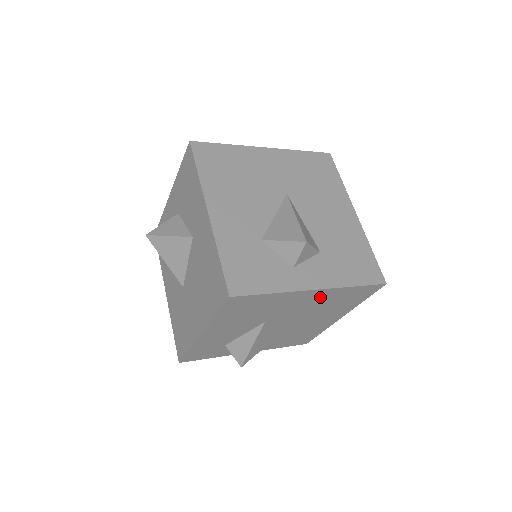
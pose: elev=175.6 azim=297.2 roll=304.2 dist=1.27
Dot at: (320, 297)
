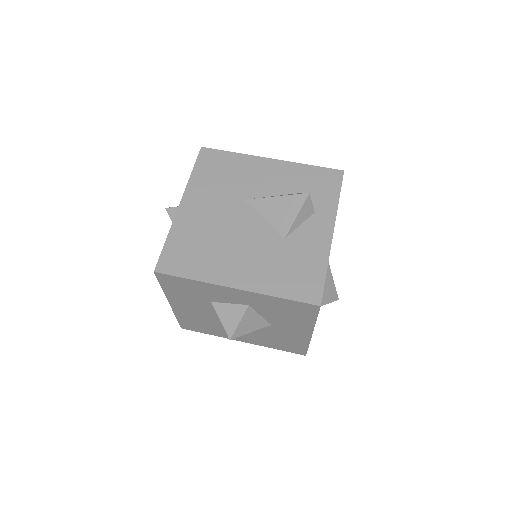
Dot at: occluded
